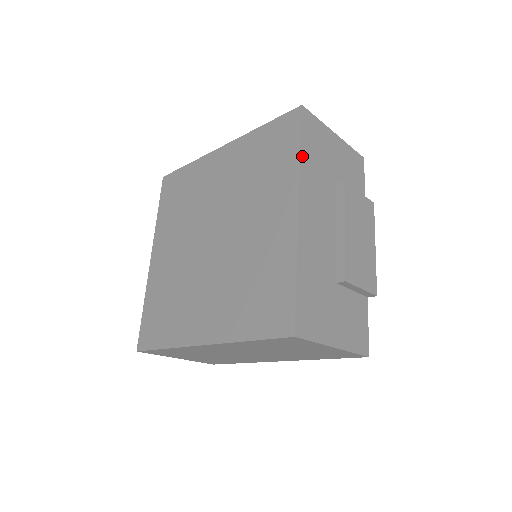
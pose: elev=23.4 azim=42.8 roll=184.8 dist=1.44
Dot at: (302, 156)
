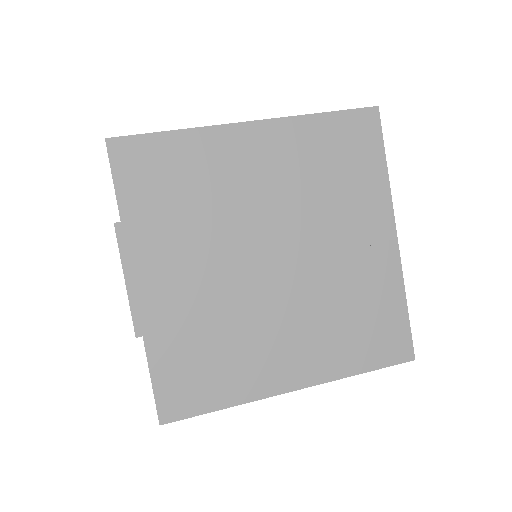
Dot at: (386, 172)
